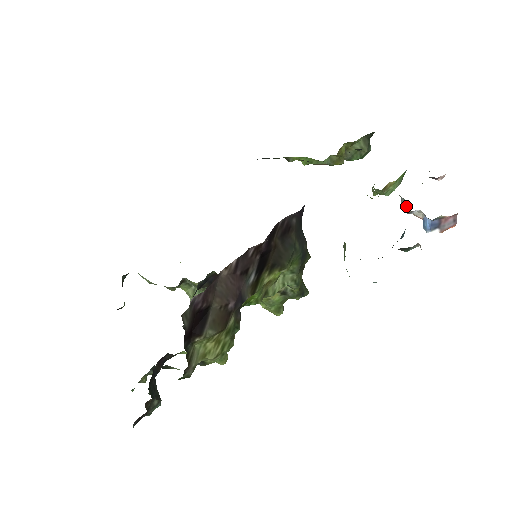
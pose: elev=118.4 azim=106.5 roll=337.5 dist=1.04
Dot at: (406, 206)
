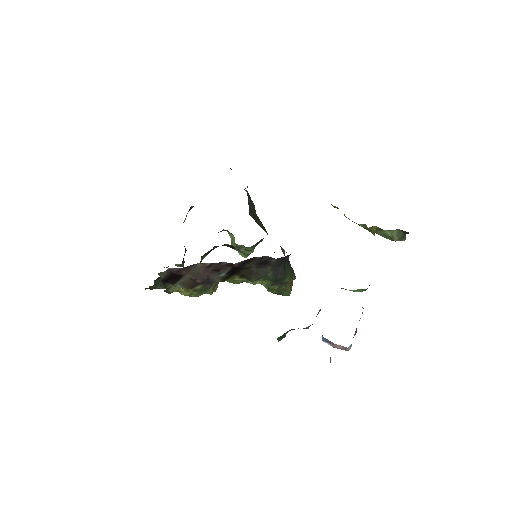
Dot at: occluded
